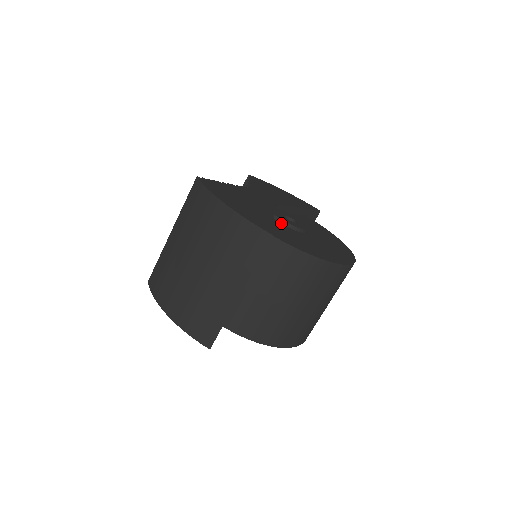
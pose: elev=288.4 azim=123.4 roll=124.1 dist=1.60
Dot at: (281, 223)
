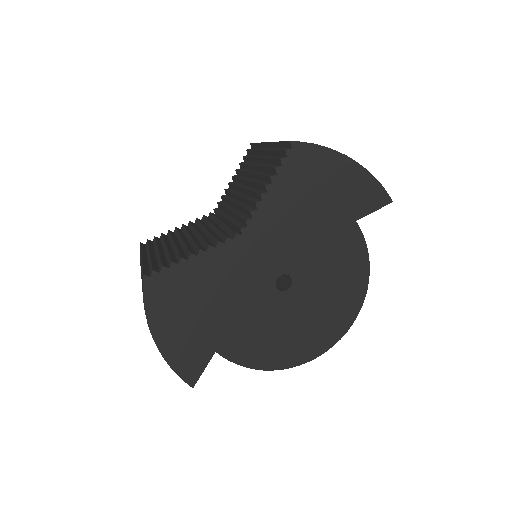
Dot at: (260, 298)
